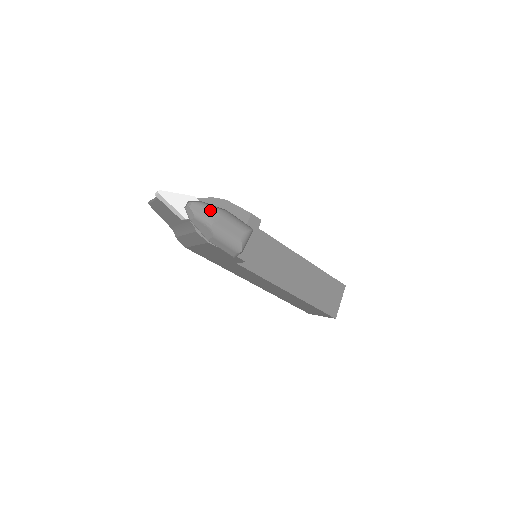
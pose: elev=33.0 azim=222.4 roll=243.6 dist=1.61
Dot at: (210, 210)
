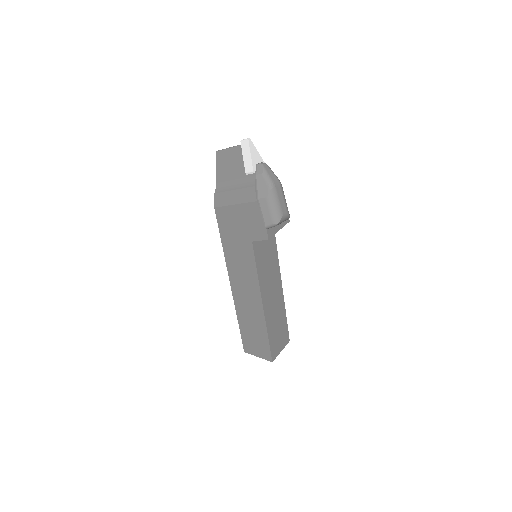
Dot at: (276, 177)
